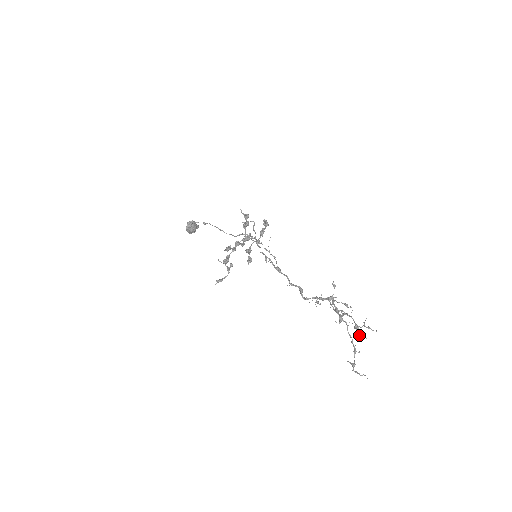
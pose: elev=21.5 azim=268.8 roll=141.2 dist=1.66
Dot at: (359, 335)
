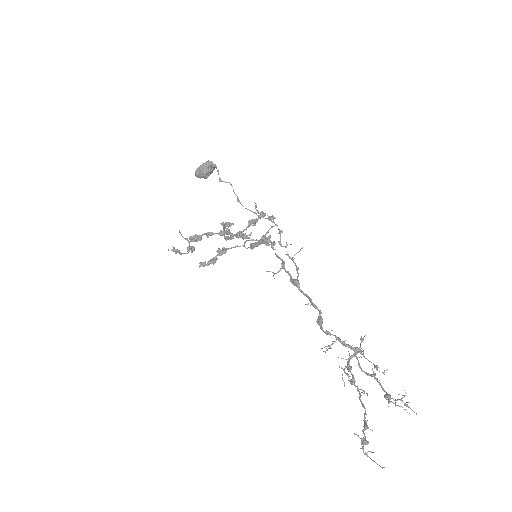
Dot at: (405, 405)
